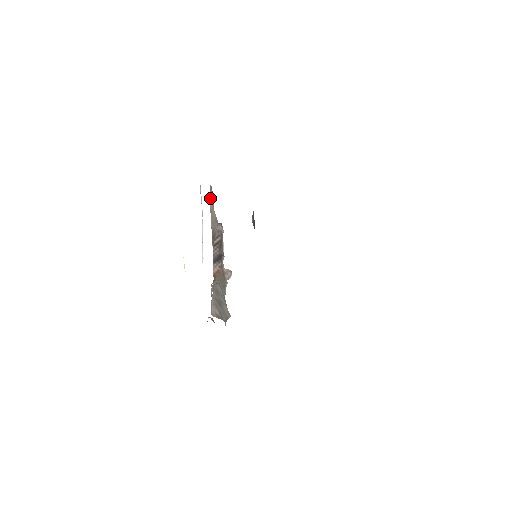
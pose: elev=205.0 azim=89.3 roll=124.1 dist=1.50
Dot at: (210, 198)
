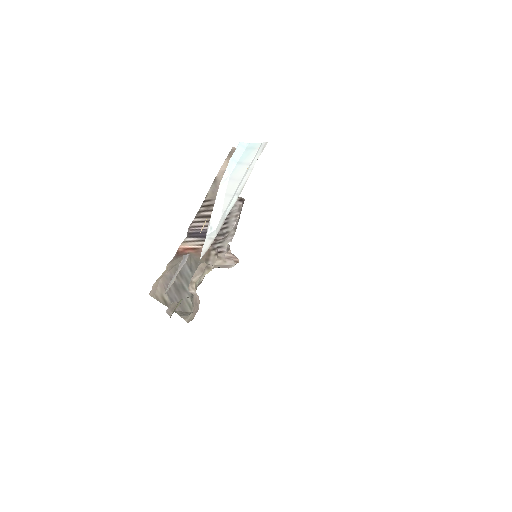
Dot at: (227, 161)
